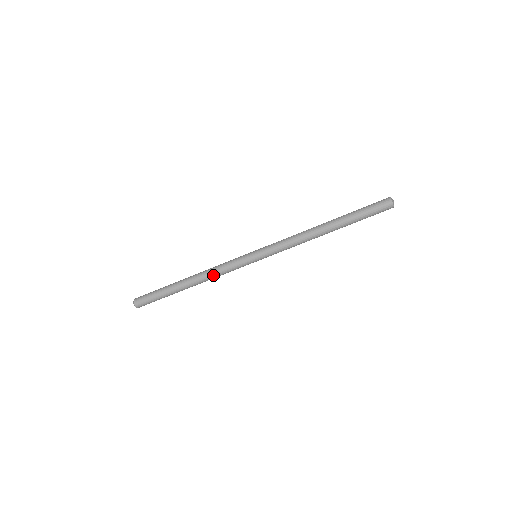
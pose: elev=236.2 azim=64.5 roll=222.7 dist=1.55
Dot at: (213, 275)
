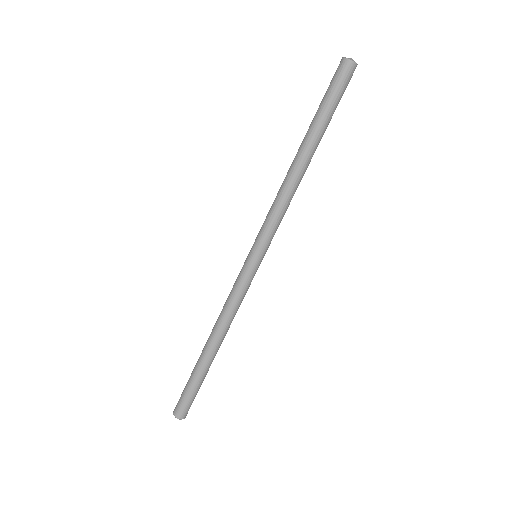
Dot at: (229, 317)
